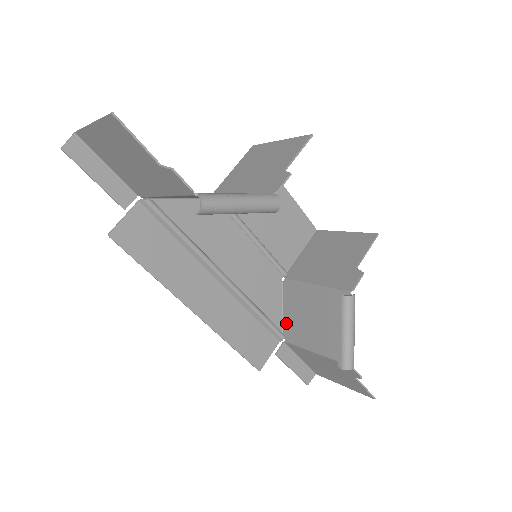
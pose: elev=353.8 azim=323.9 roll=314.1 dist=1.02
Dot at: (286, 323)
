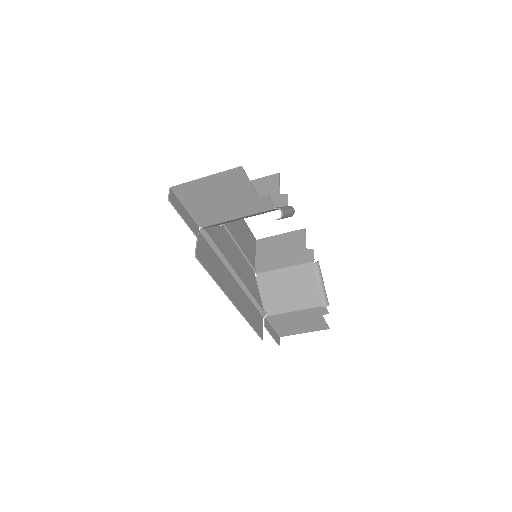
Dot at: (265, 303)
